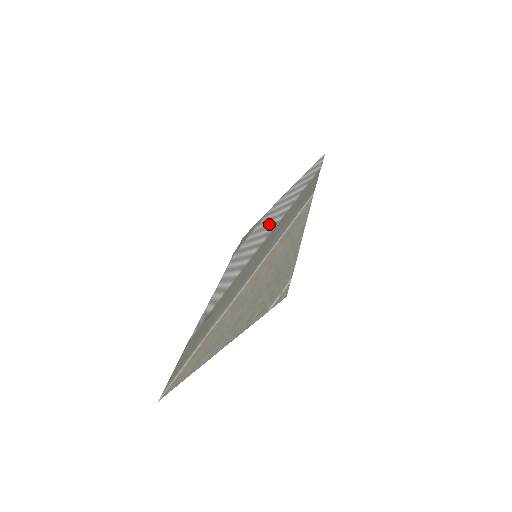
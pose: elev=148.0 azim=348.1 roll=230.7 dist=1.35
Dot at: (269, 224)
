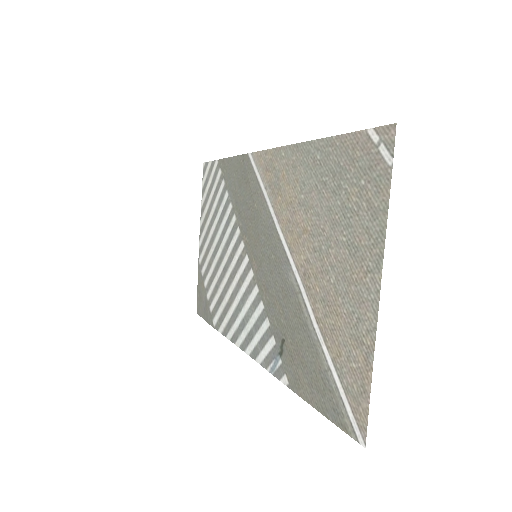
Dot at: (223, 246)
